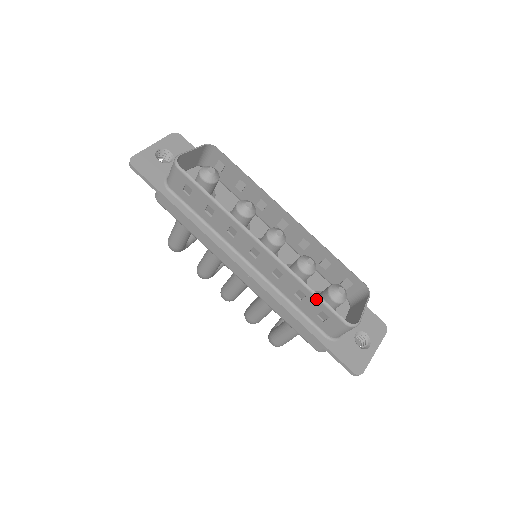
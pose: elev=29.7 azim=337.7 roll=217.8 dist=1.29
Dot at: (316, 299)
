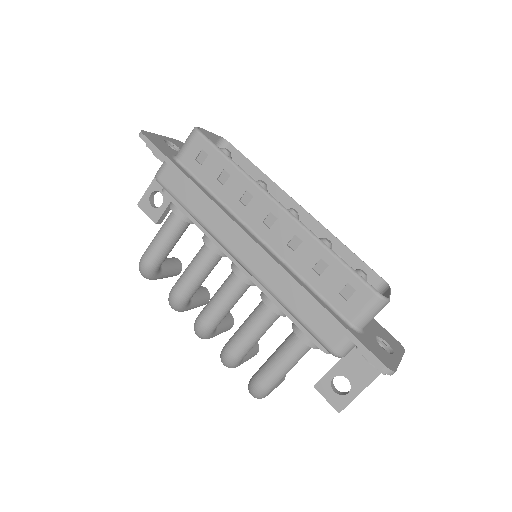
Dot at: (341, 266)
